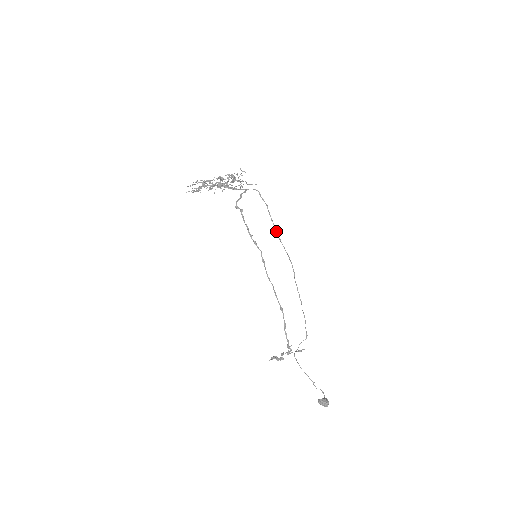
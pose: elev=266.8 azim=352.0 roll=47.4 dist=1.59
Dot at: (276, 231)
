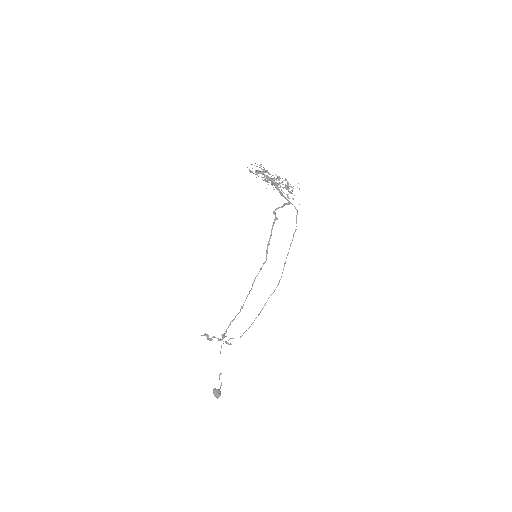
Dot at: occluded
